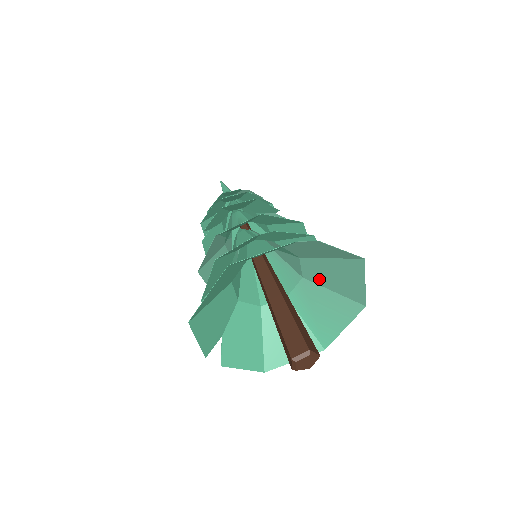
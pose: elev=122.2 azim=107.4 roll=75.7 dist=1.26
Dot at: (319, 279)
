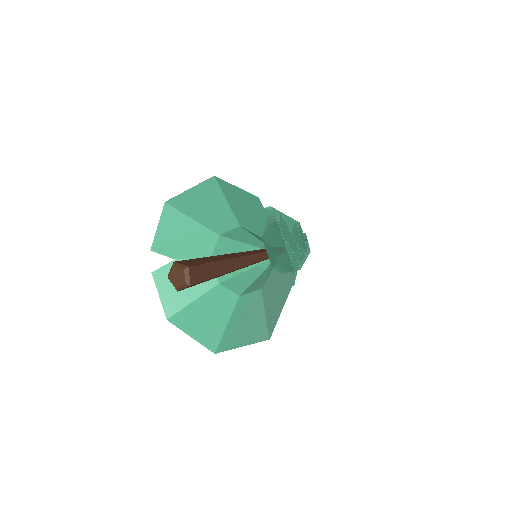
Dot at: (267, 294)
